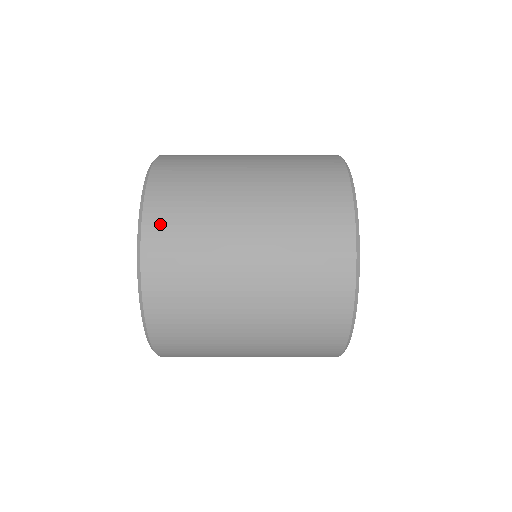
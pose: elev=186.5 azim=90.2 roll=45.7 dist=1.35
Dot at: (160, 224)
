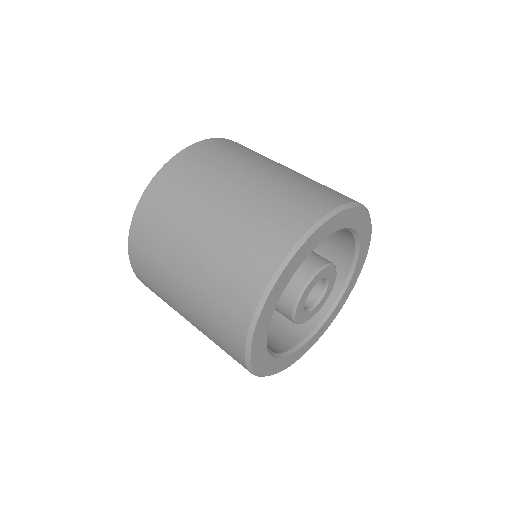
Dot at: (137, 260)
